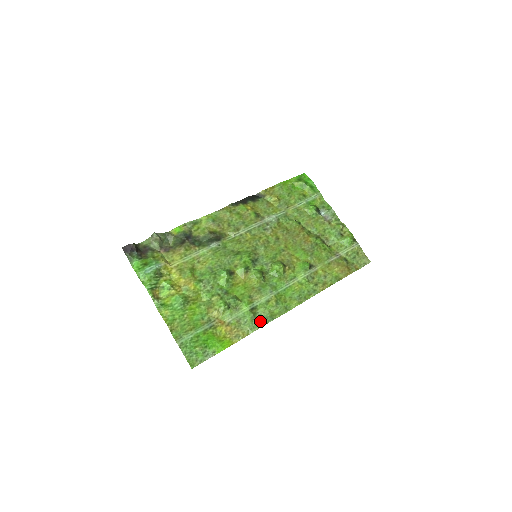
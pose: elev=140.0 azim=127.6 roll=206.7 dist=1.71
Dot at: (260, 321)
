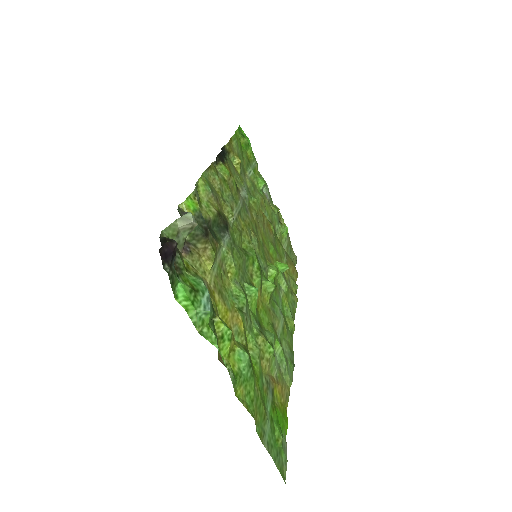
Dot at: (291, 362)
